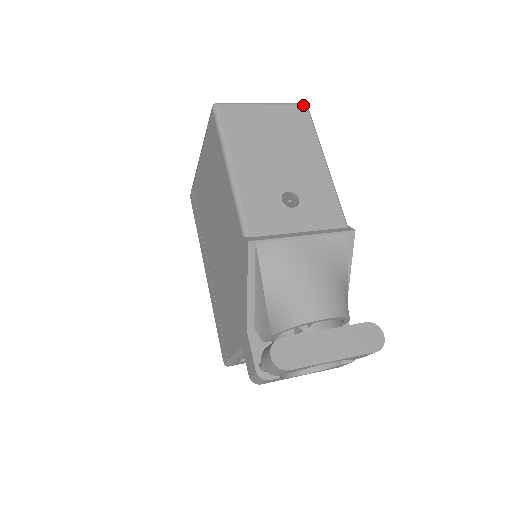
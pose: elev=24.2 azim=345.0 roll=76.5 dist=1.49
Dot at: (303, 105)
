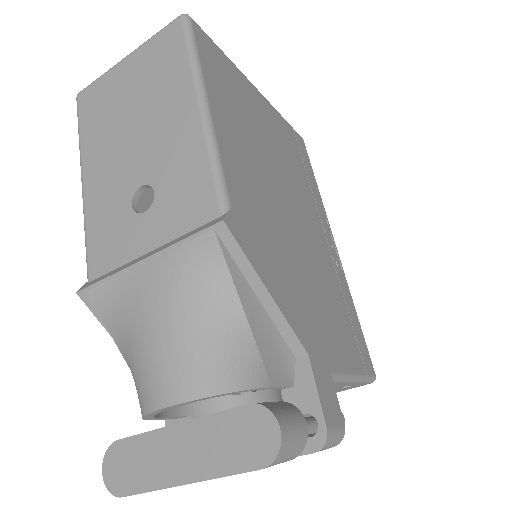
Dot at: (176, 20)
